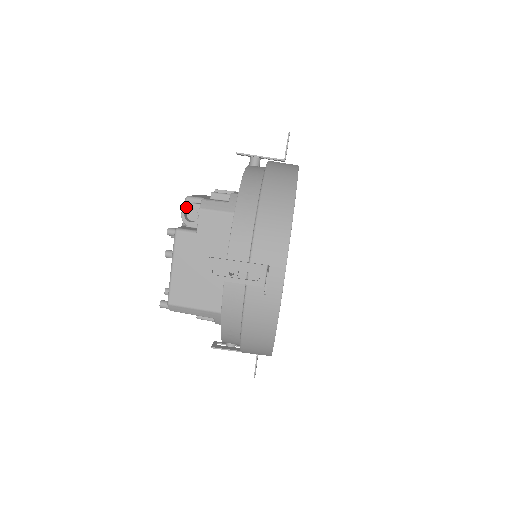
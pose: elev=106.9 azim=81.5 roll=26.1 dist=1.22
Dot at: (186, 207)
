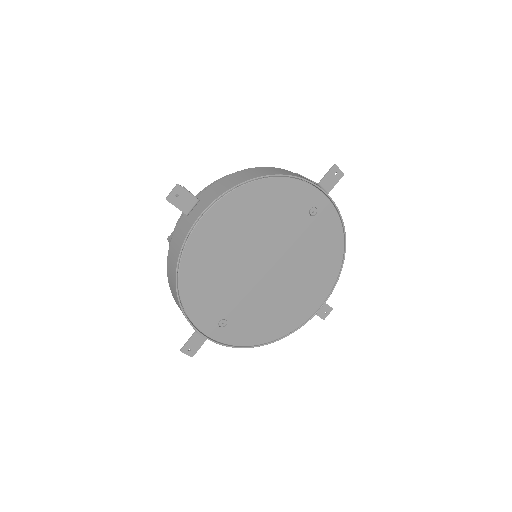
Dot at: occluded
